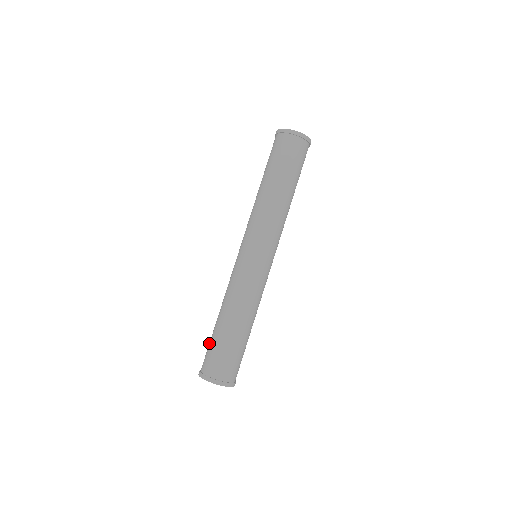
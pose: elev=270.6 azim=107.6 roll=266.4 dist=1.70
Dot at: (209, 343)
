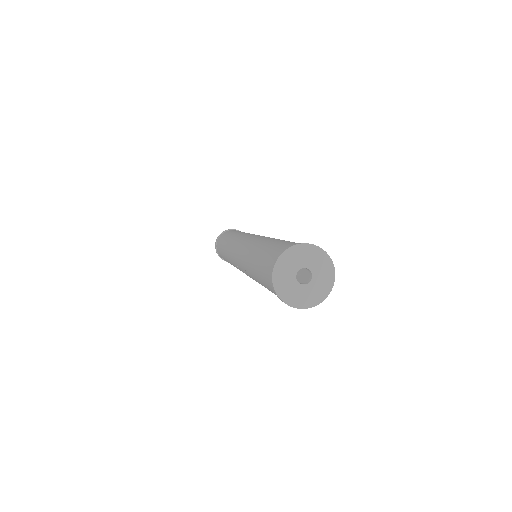
Dot at: (261, 276)
